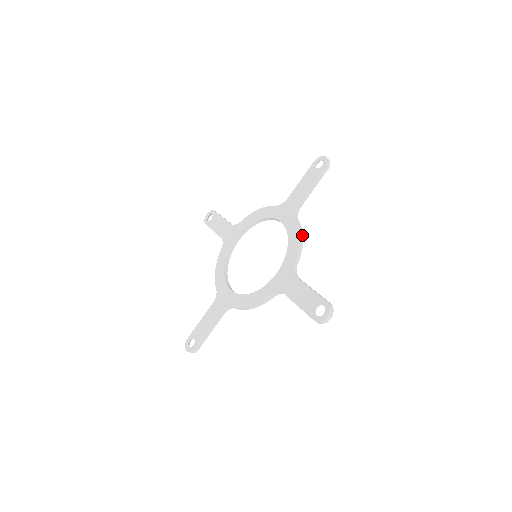
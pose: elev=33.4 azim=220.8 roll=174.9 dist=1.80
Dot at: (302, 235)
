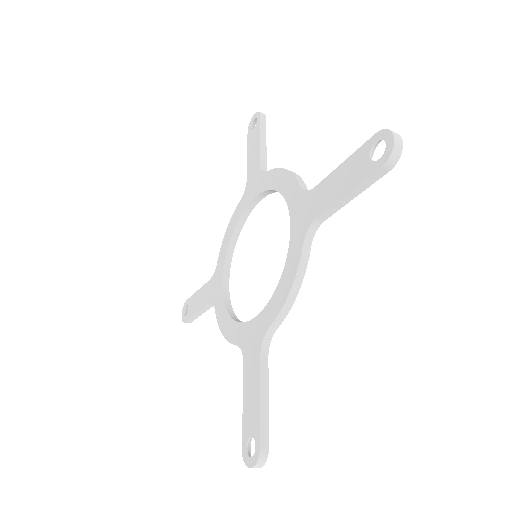
Dot at: occluded
